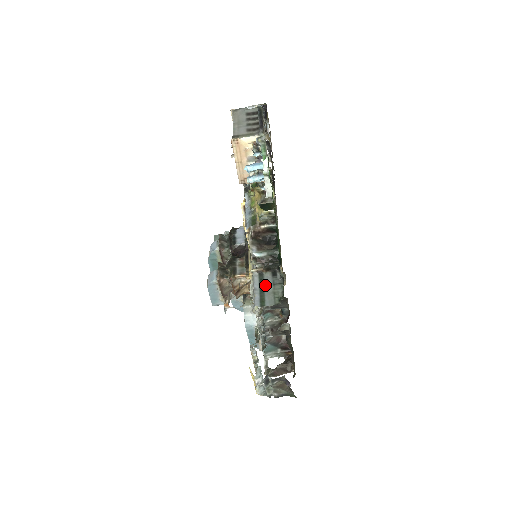
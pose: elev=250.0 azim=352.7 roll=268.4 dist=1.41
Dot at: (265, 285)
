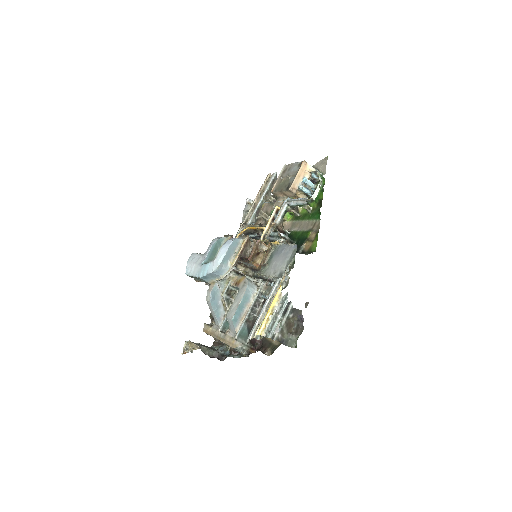
Dot at: occluded
